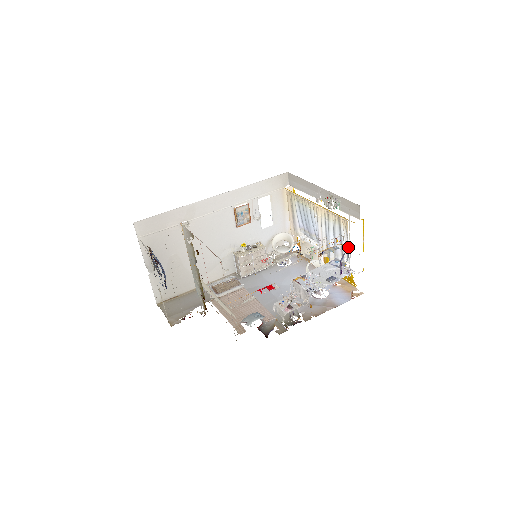
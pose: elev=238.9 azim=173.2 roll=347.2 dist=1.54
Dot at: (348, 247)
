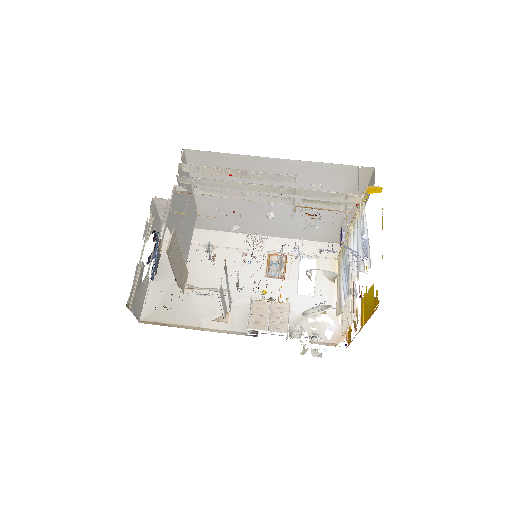
Dot at: (364, 230)
